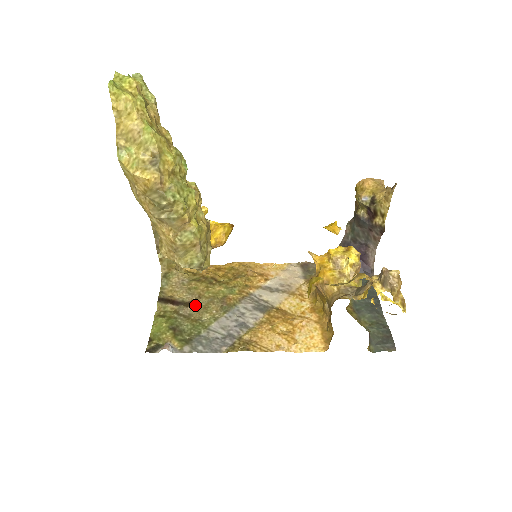
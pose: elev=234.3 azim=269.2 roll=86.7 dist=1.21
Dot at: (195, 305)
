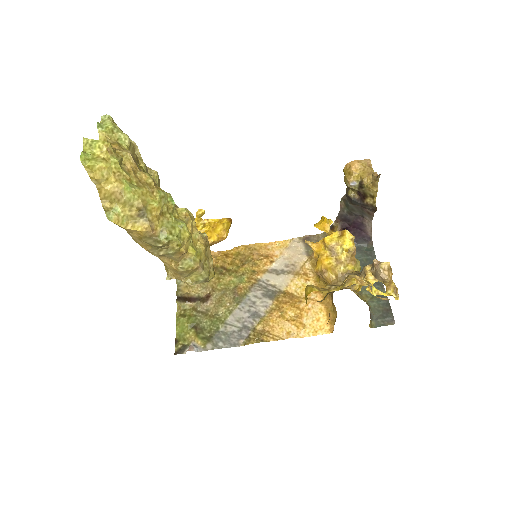
Dot at: (210, 300)
